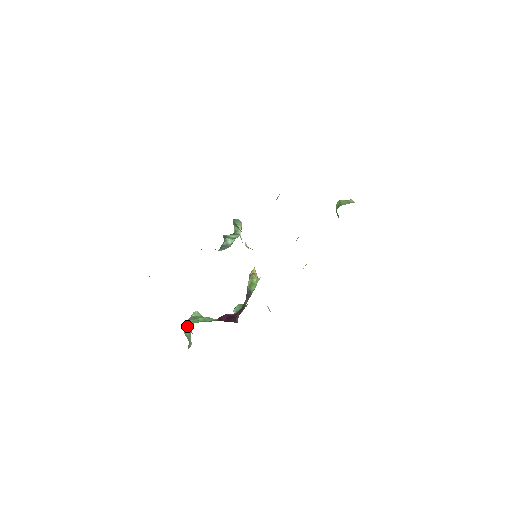
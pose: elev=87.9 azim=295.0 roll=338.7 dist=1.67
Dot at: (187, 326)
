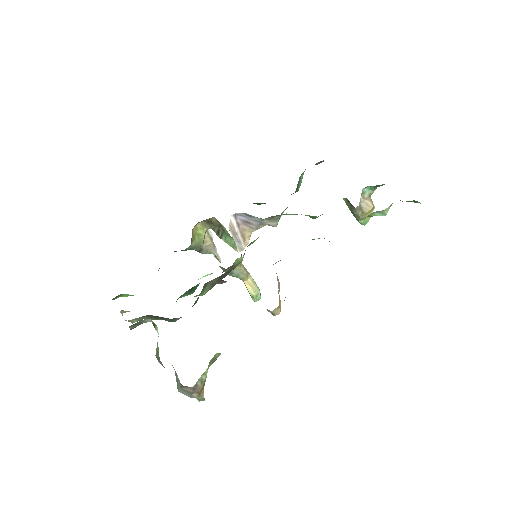
Dot at: (177, 388)
